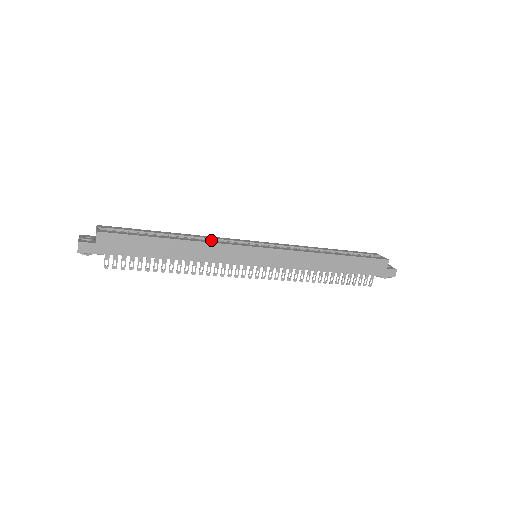
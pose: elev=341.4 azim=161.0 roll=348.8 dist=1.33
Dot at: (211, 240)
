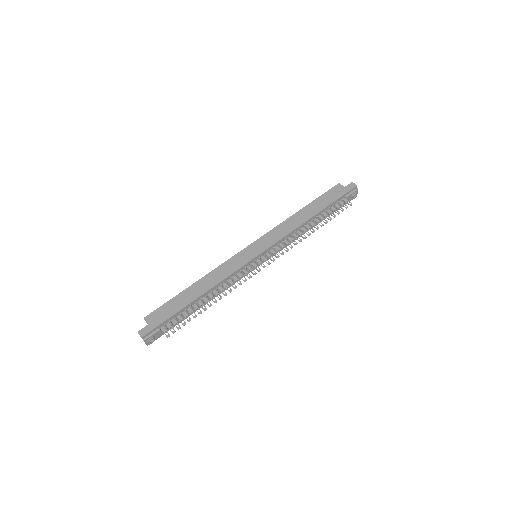
Dot at: occluded
